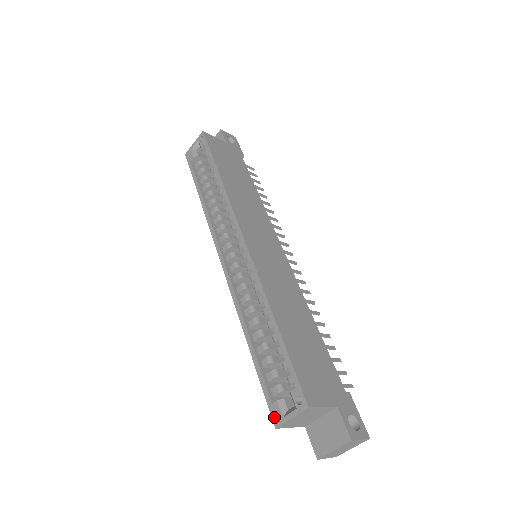
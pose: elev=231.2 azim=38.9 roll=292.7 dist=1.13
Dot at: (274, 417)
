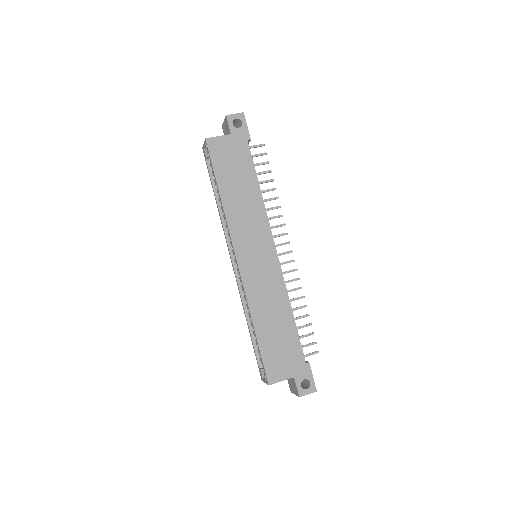
Dot at: (260, 375)
